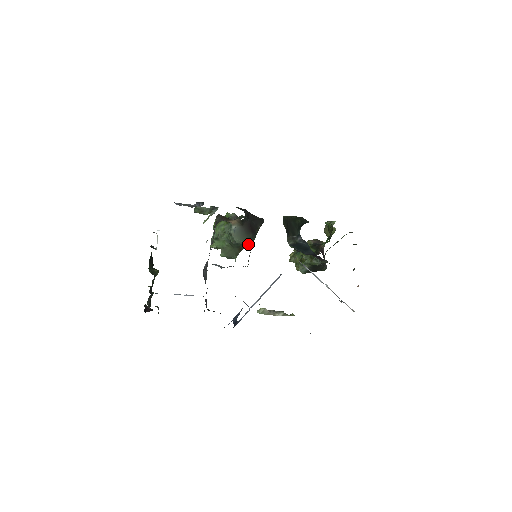
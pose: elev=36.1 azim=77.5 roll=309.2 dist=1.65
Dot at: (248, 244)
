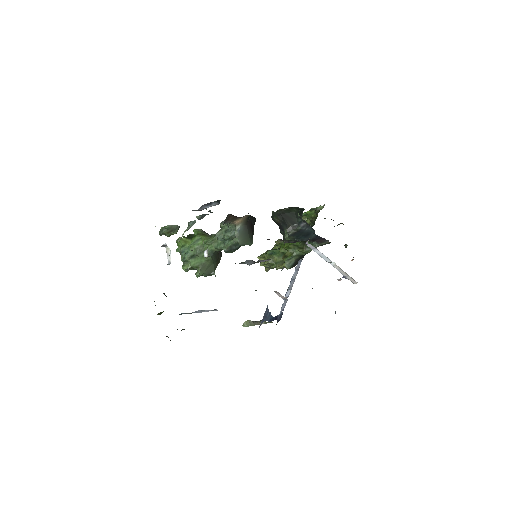
Dot at: (249, 244)
